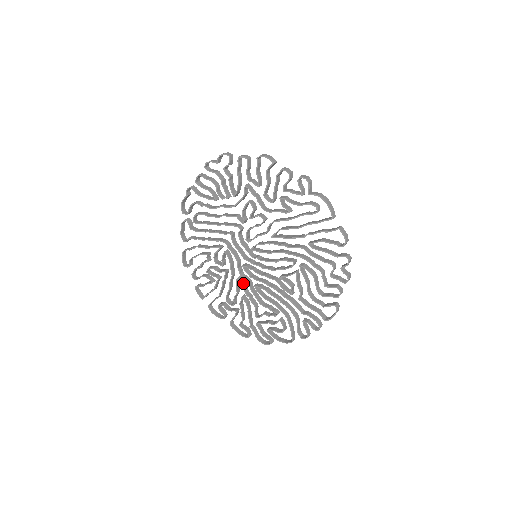
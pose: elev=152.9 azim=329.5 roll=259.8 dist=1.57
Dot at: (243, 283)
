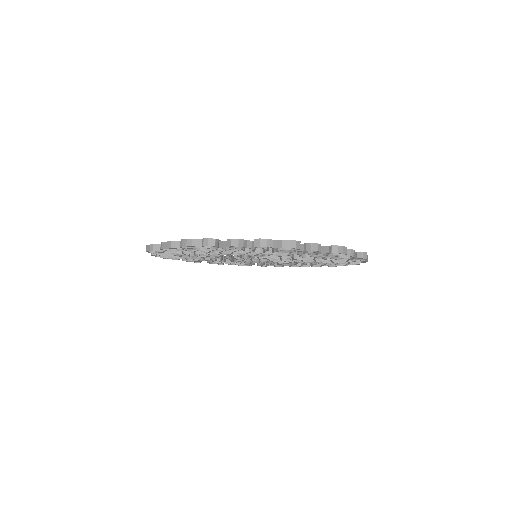
Dot at: (222, 257)
